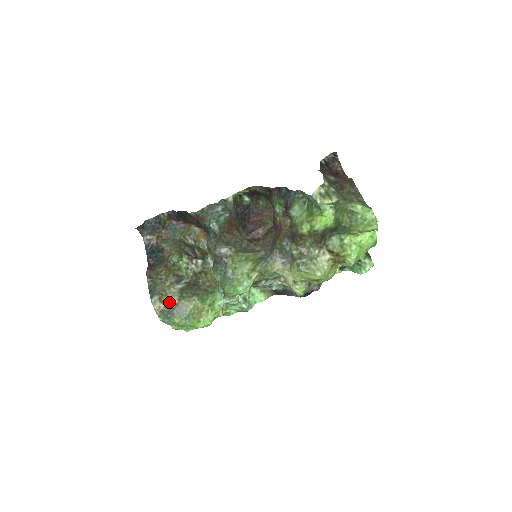
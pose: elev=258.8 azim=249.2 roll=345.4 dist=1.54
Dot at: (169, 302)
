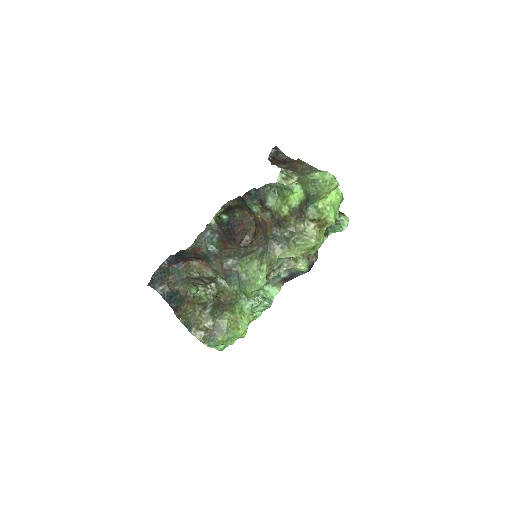
Dot at: (206, 327)
